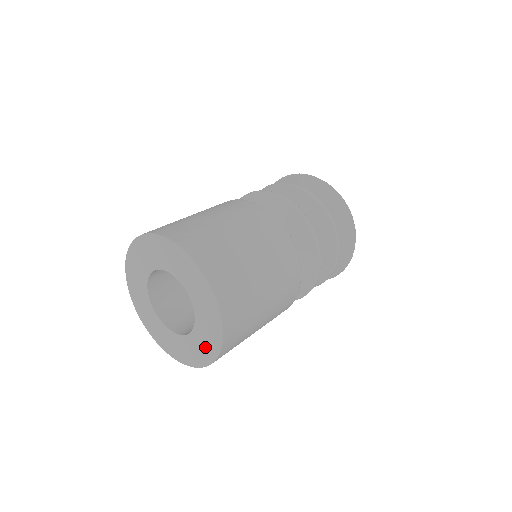
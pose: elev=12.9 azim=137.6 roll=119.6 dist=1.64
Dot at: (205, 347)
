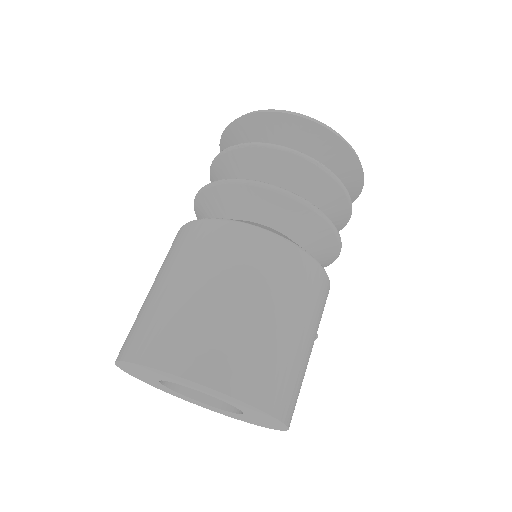
Dot at: (259, 415)
